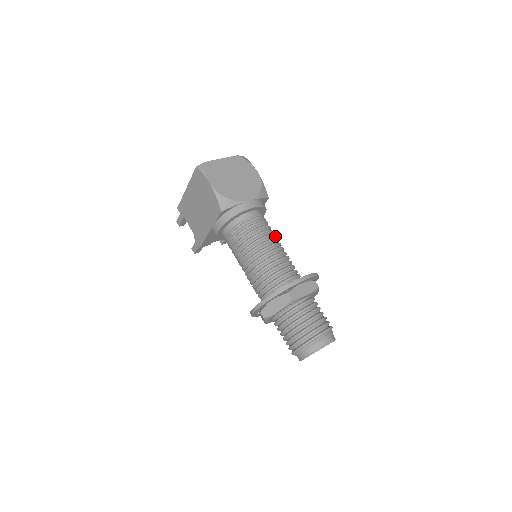
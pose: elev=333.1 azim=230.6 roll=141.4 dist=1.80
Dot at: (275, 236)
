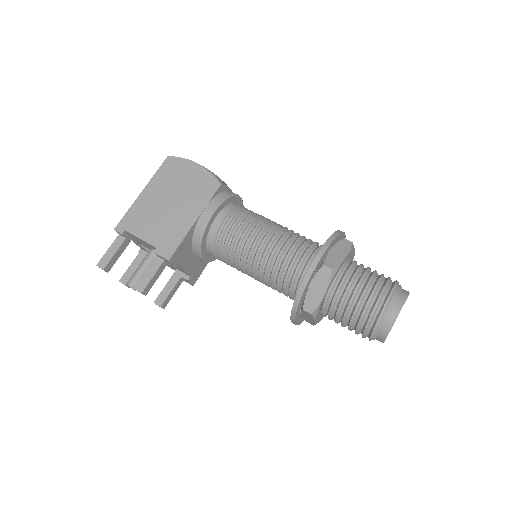
Dot at: occluded
